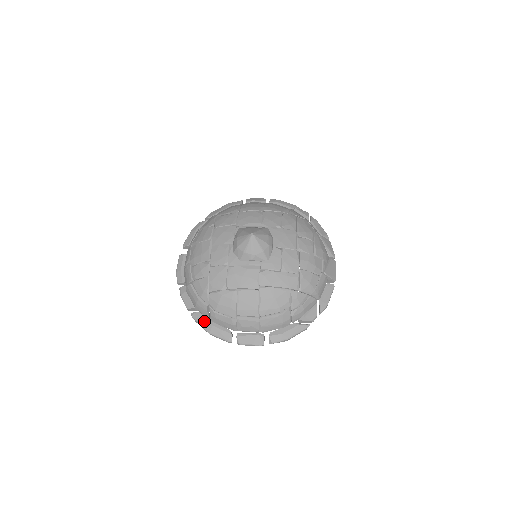
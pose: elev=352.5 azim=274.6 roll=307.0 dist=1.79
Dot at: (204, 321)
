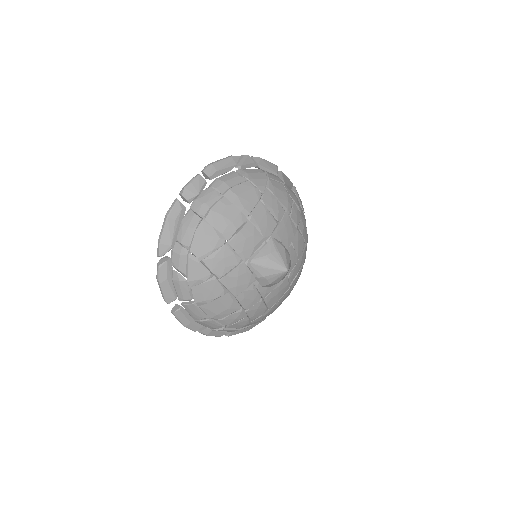
Dot at: (242, 330)
